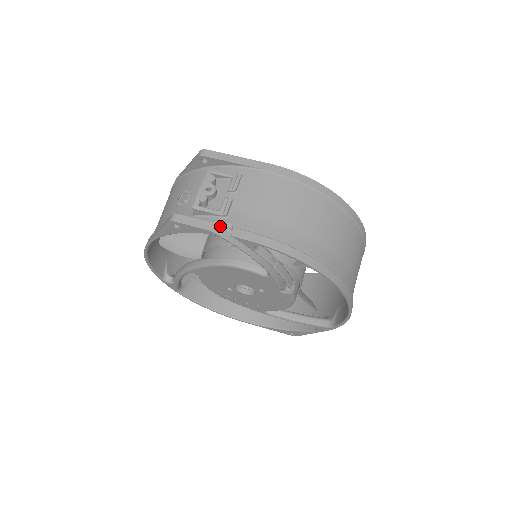
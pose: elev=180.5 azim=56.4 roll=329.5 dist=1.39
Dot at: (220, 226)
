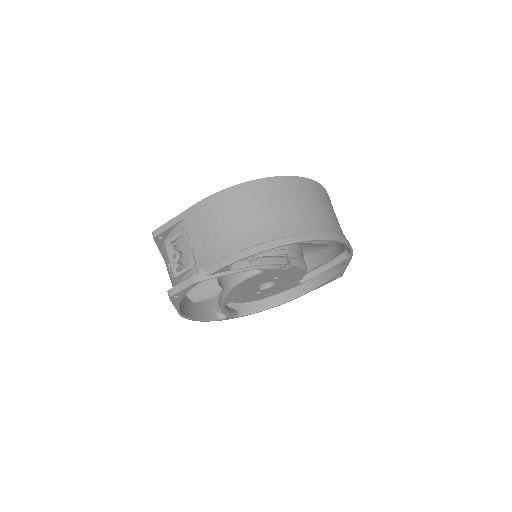
Dot at: (198, 275)
